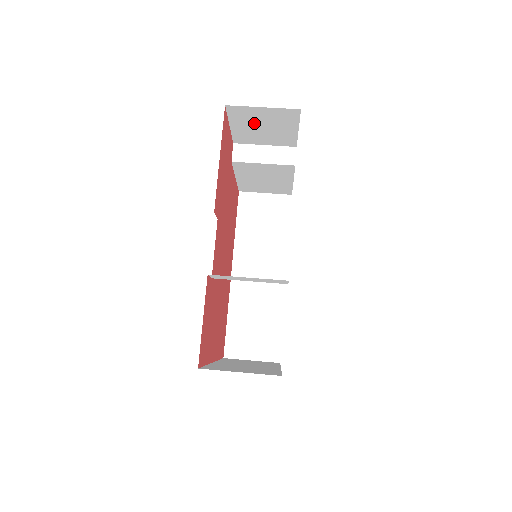
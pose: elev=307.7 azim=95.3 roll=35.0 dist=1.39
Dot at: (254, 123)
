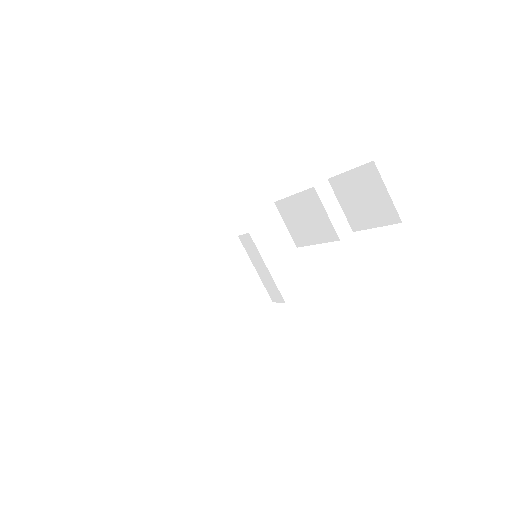
Dot at: (364, 190)
